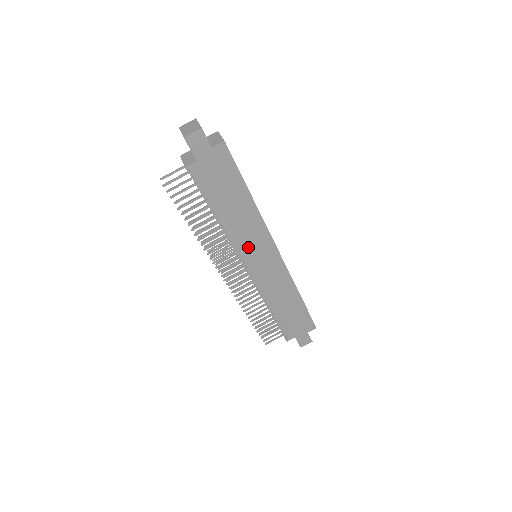
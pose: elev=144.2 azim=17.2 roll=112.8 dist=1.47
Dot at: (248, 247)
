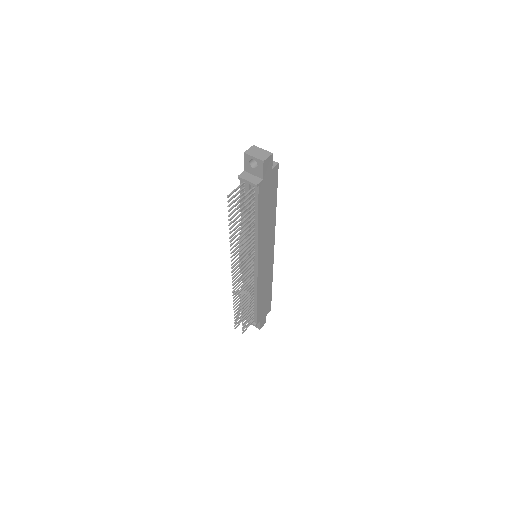
Dot at: (263, 248)
